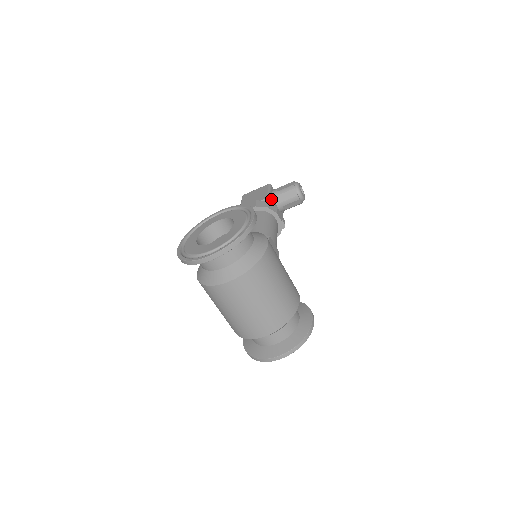
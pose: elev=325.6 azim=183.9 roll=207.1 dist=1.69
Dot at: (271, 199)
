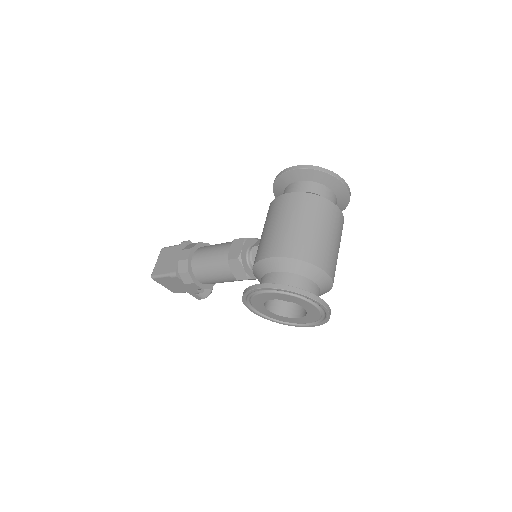
Dot at: occluded
